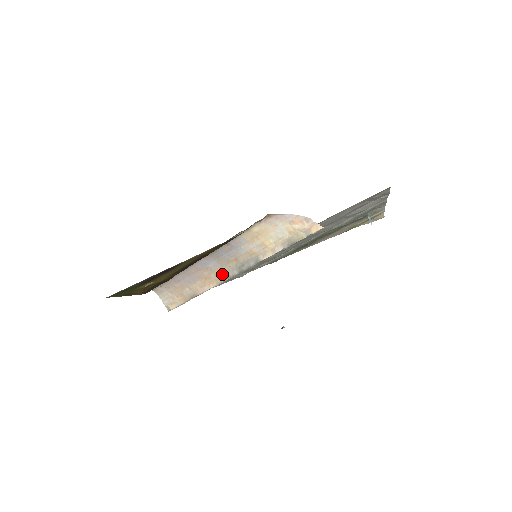
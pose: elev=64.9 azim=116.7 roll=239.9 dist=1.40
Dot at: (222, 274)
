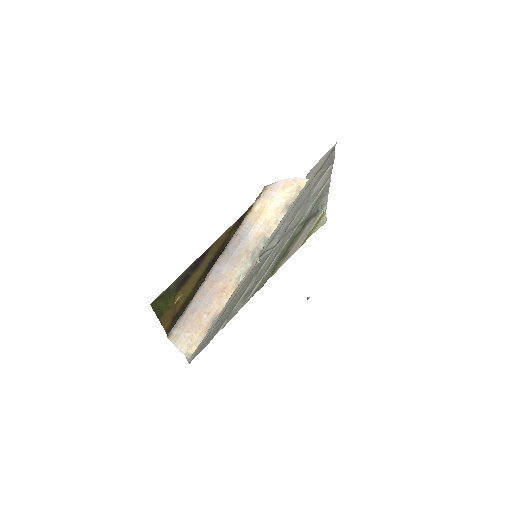
Dot at: (237, 275)
